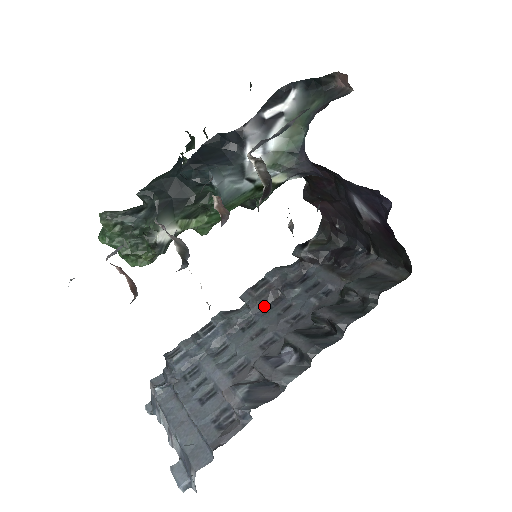
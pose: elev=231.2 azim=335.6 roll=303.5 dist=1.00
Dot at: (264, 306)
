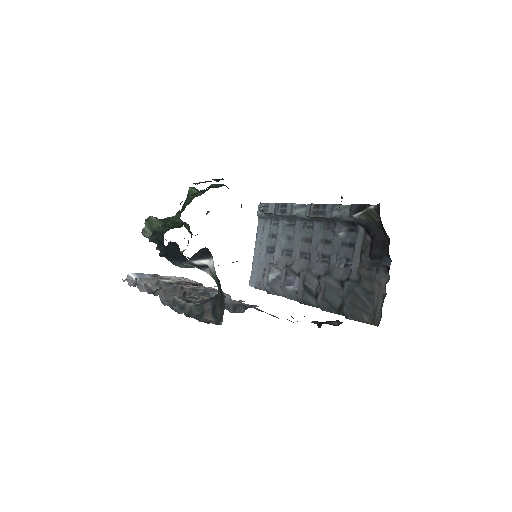
Dot at: (322, 221)
